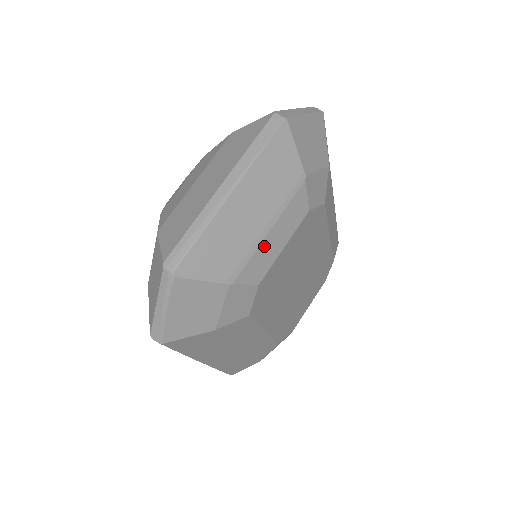
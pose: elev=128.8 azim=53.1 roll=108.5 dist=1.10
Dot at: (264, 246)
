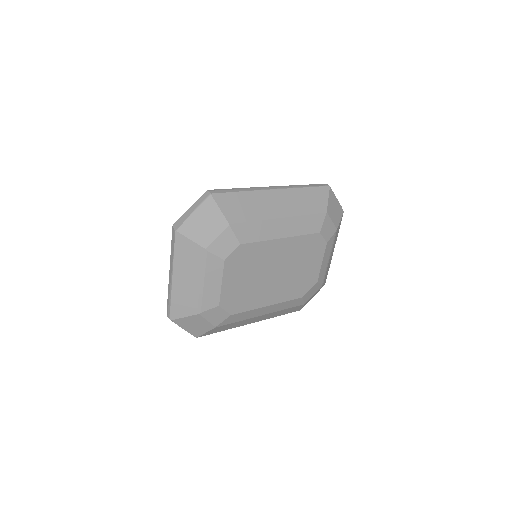
Dot at: (207, 290)
